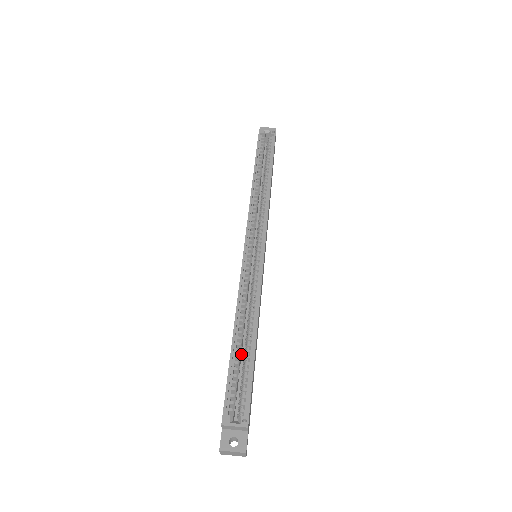
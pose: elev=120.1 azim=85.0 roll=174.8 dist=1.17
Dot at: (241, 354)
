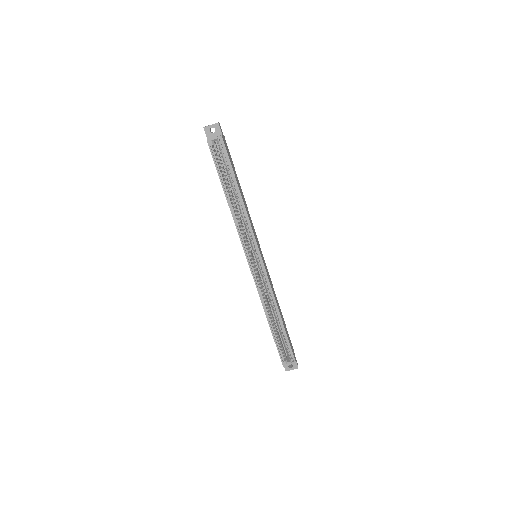
Dot at: (275, 323)
